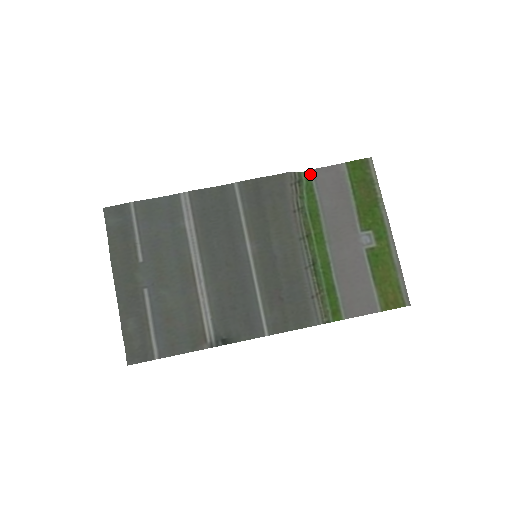
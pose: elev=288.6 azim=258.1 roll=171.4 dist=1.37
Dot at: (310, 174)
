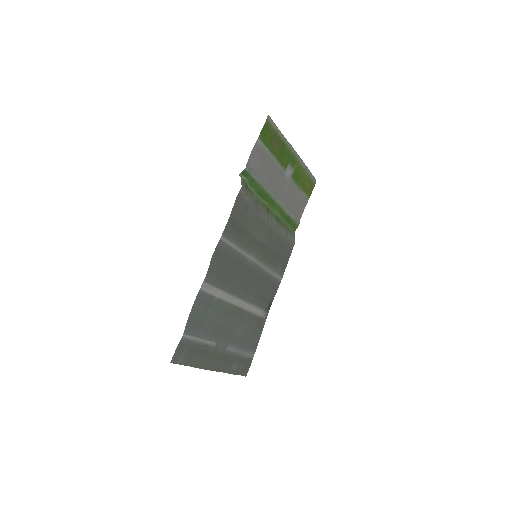
Dot at: (247, 172)
